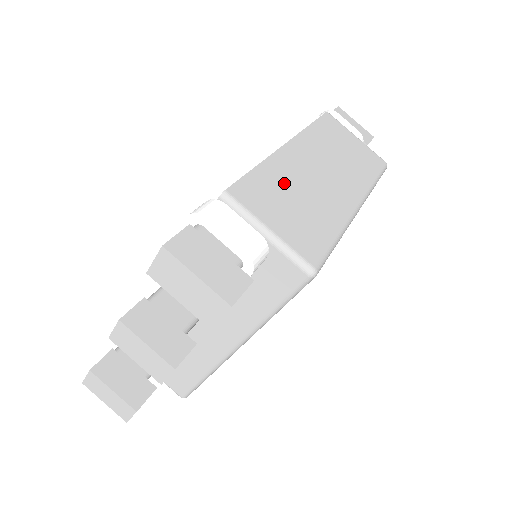
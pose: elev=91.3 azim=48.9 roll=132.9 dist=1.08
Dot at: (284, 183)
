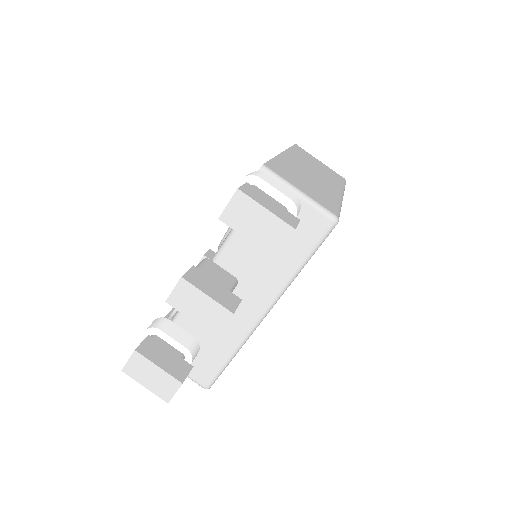
Dot at: (294, 171)
